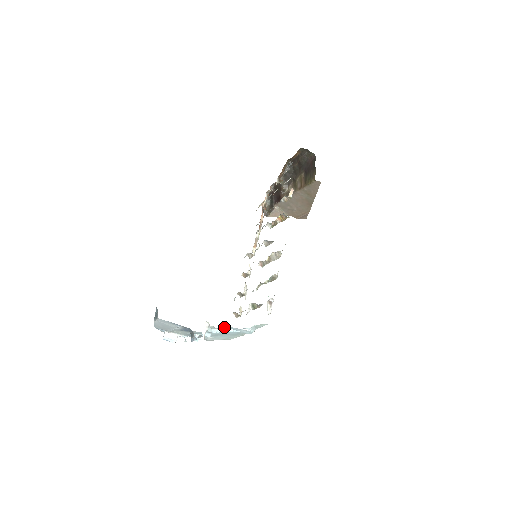
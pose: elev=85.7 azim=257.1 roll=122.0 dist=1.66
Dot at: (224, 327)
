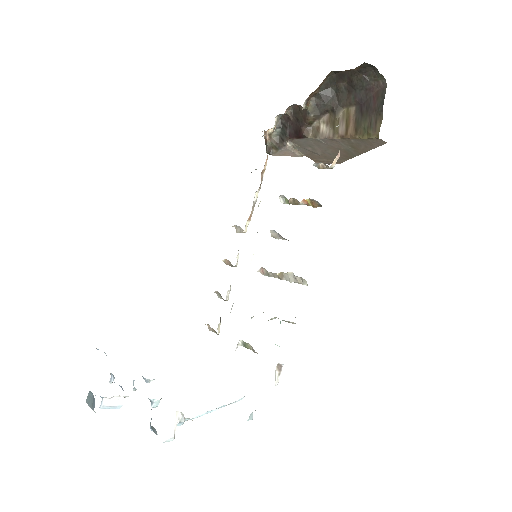
Dot at: occluded
